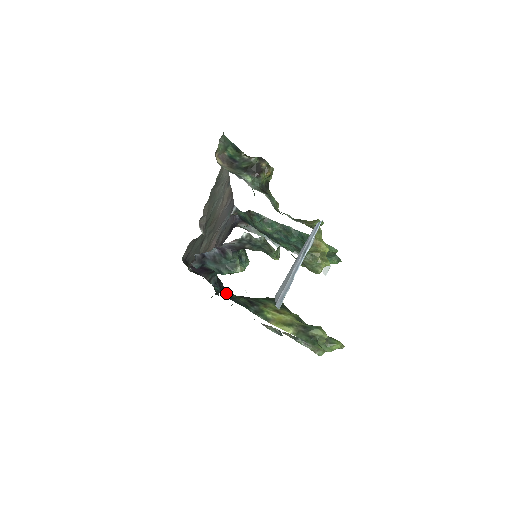
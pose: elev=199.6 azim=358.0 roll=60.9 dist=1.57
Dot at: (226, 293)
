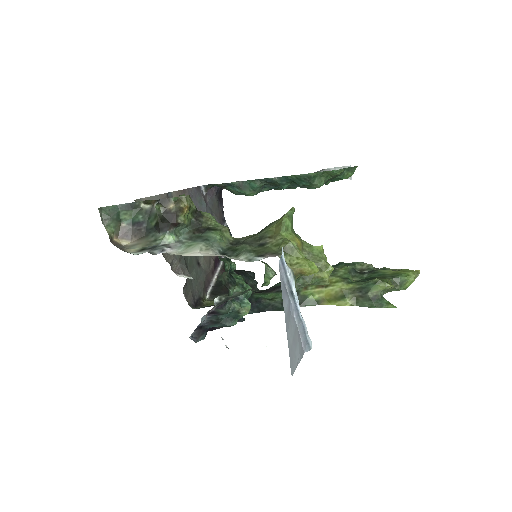
Dot at: (257, 306)
